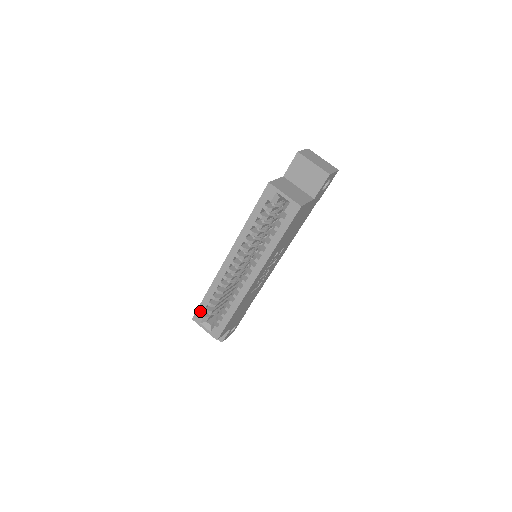
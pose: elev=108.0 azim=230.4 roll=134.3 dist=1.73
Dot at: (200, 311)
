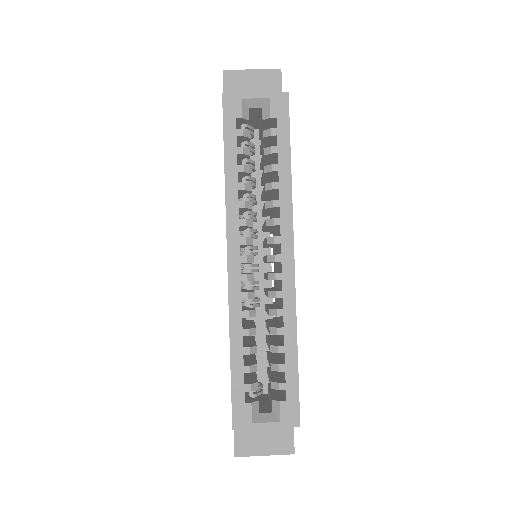
Dot at: (238, 399)
